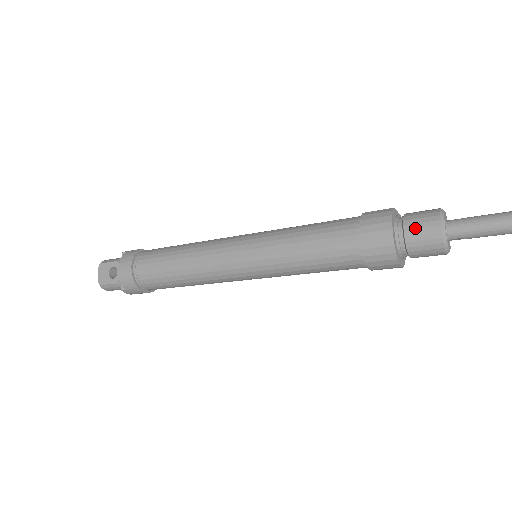
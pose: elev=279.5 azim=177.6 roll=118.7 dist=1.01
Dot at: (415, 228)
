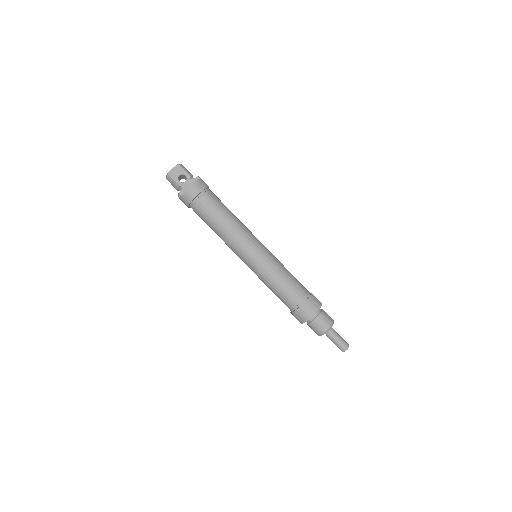
Dot at: (322, 320)
